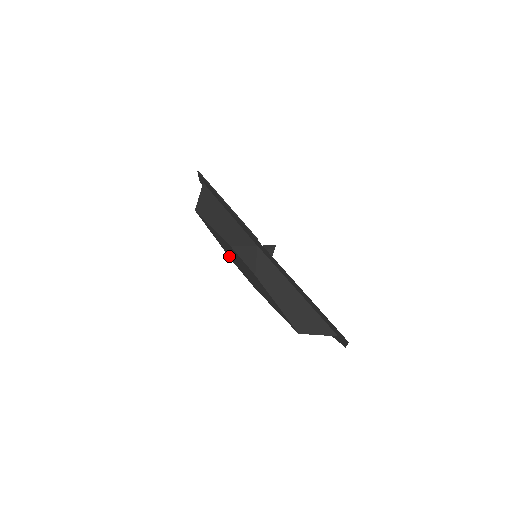
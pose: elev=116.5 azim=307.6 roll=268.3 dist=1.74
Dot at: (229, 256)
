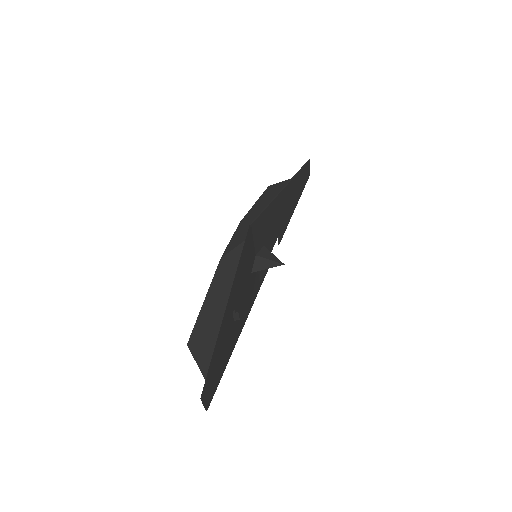
Dot at: occluded
